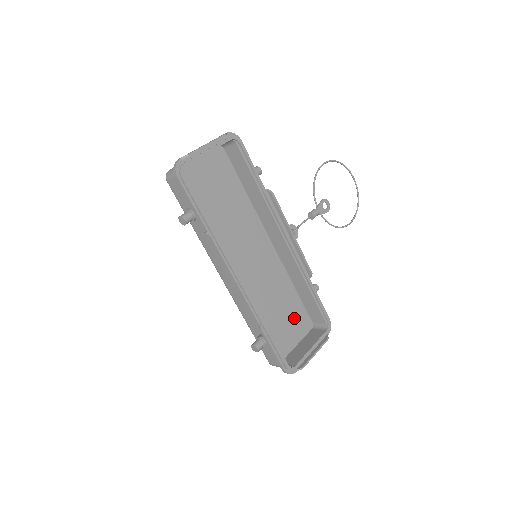
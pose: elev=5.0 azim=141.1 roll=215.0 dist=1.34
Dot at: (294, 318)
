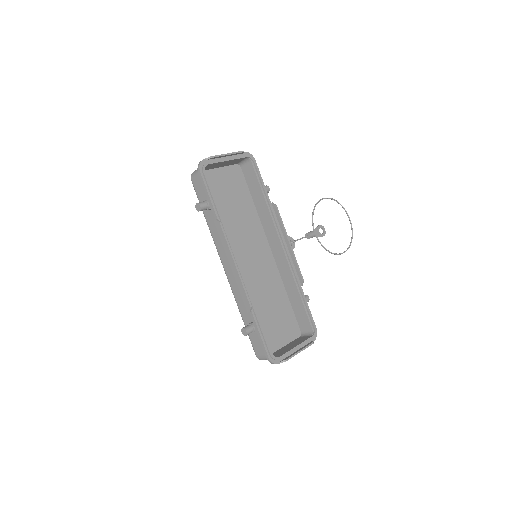
Dot at: (284, 321)
